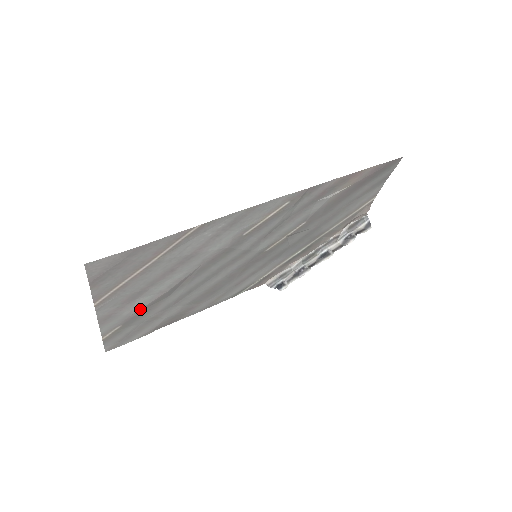
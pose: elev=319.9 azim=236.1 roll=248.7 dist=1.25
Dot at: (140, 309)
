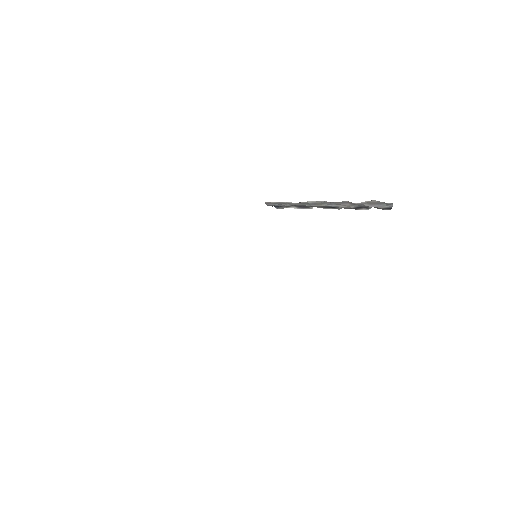
Dot at: occluded
